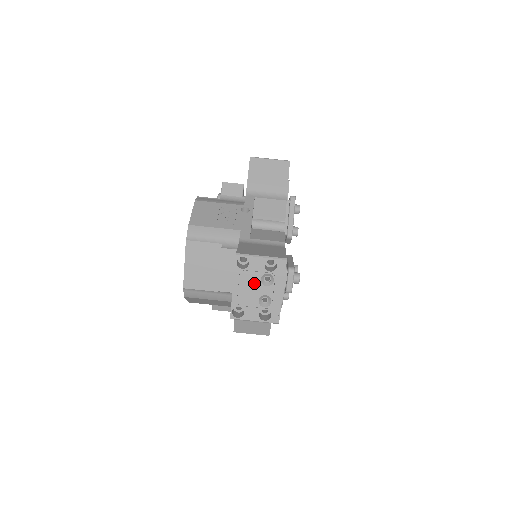
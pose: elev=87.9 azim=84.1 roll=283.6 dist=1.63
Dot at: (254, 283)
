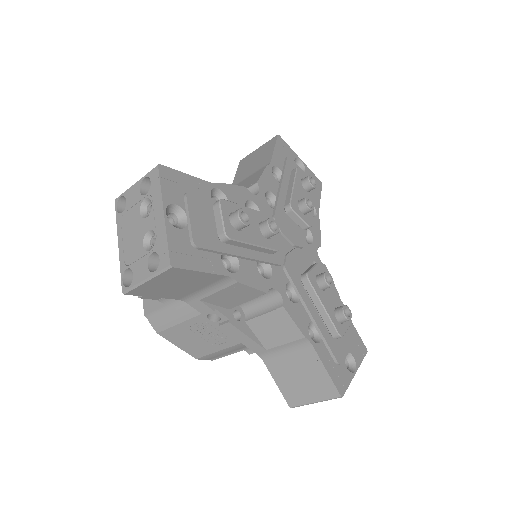
Dot at: occluded
